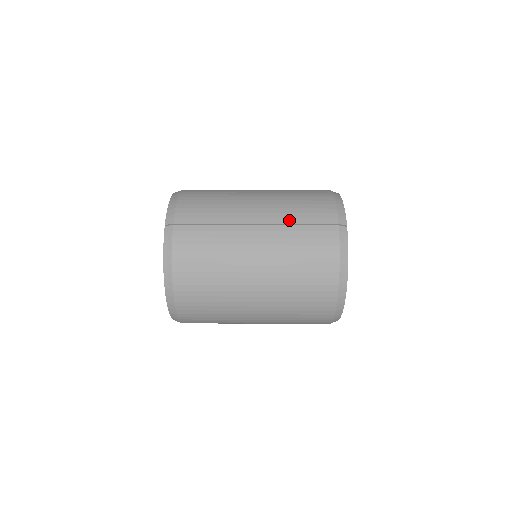
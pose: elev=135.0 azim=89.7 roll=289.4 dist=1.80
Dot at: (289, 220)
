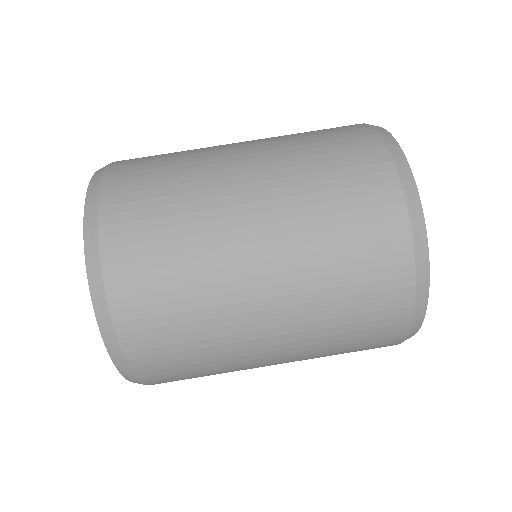
Dot at: (329, 331)
